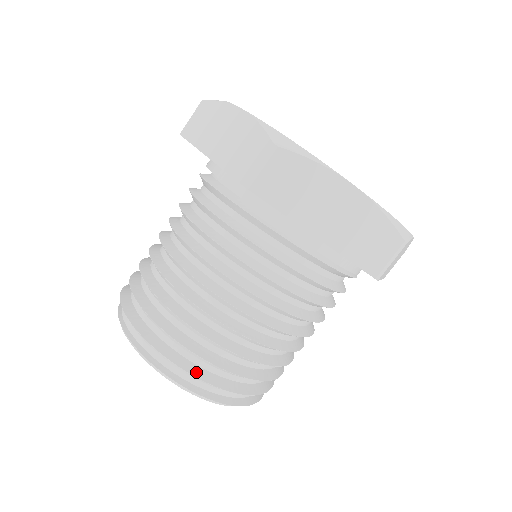
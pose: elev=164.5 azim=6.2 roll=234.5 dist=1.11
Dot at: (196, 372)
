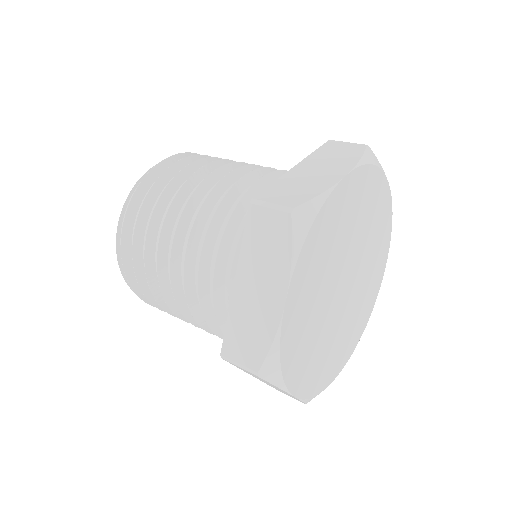
Dot at: occluded
